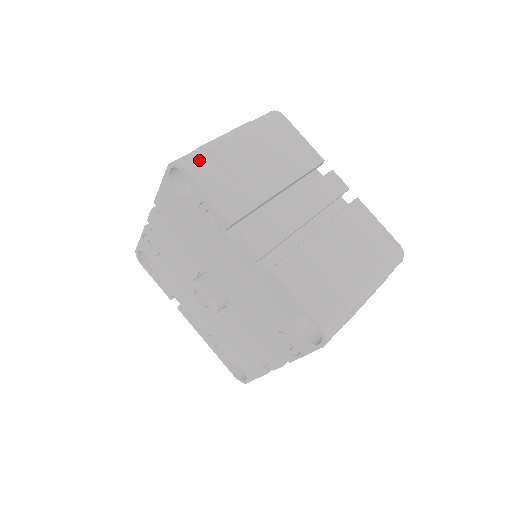
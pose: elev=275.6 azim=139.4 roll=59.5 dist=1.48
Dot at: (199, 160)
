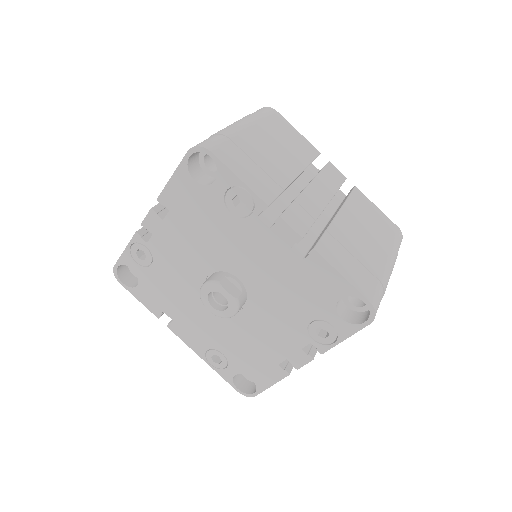
Dot at: (221, 144)
